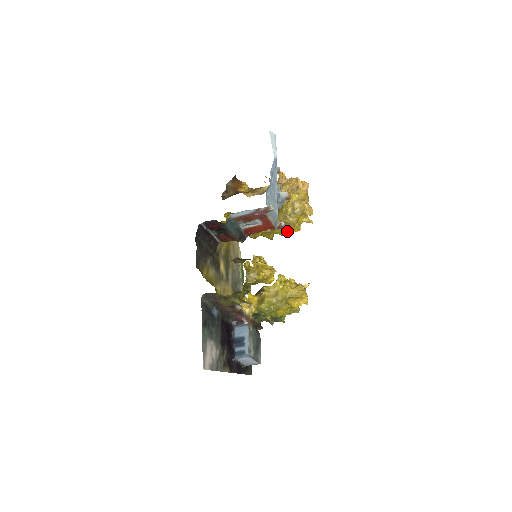
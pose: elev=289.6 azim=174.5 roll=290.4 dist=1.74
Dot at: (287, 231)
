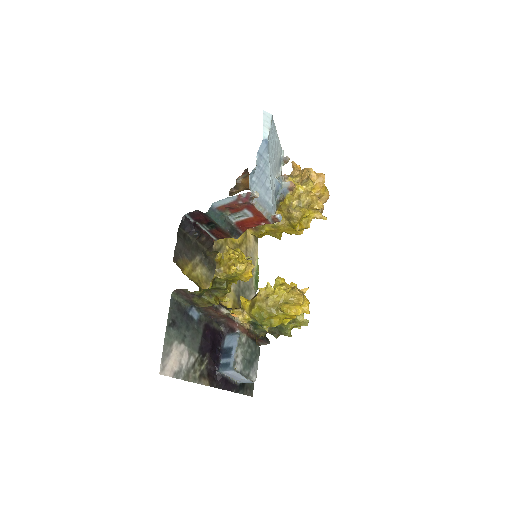
Dot at: (294, 228)
